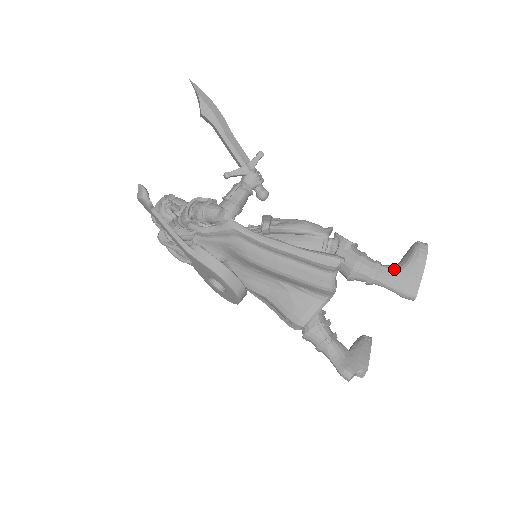
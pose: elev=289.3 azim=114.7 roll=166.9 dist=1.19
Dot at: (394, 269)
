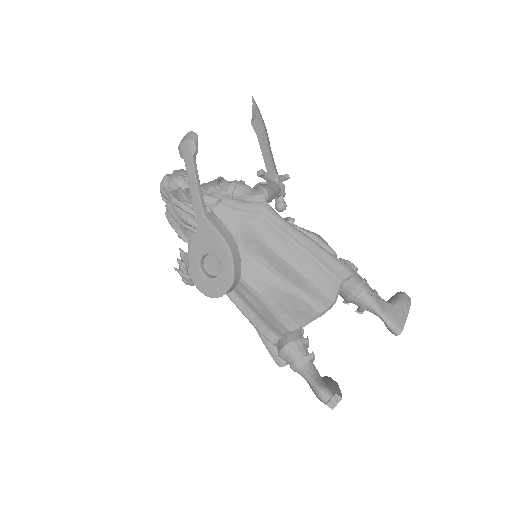
Dot at: (387, 302)
